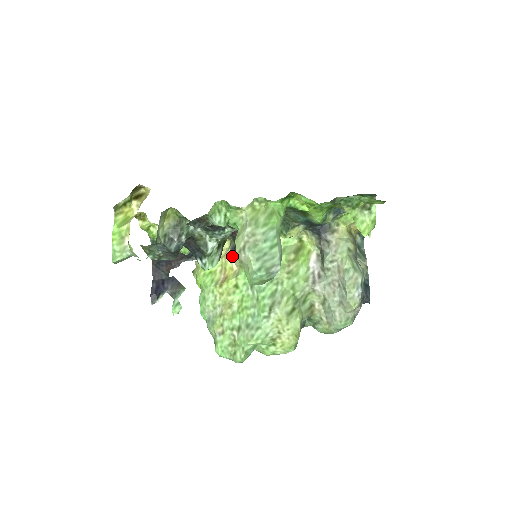
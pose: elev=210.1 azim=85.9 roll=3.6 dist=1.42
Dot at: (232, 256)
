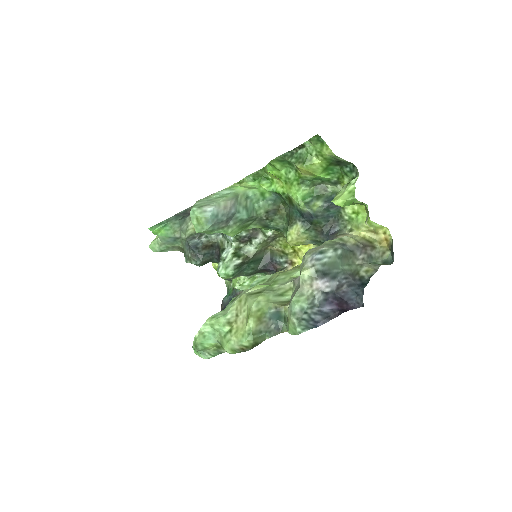
Dot at: occluded
